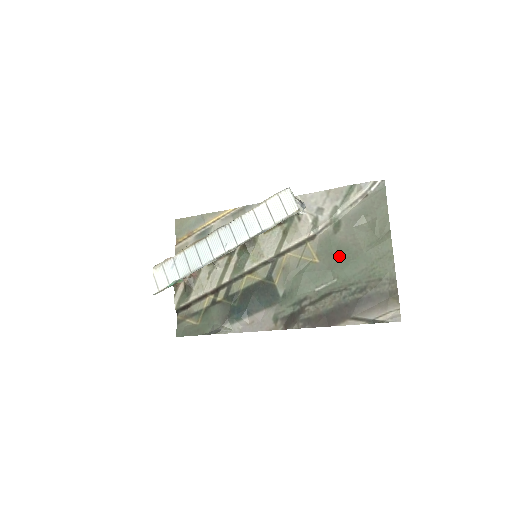
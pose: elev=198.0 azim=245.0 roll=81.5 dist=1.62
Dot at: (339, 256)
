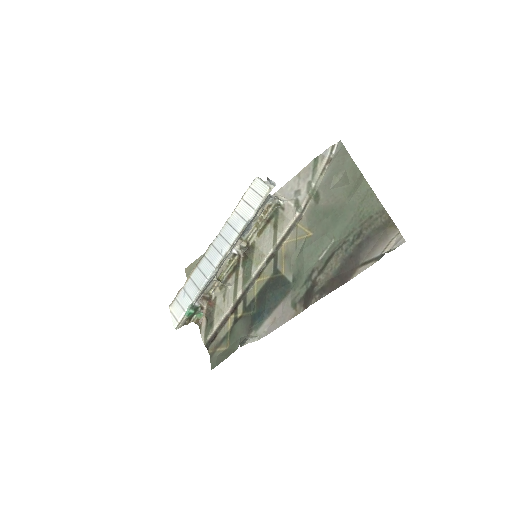
Dot at: (327, 219)
